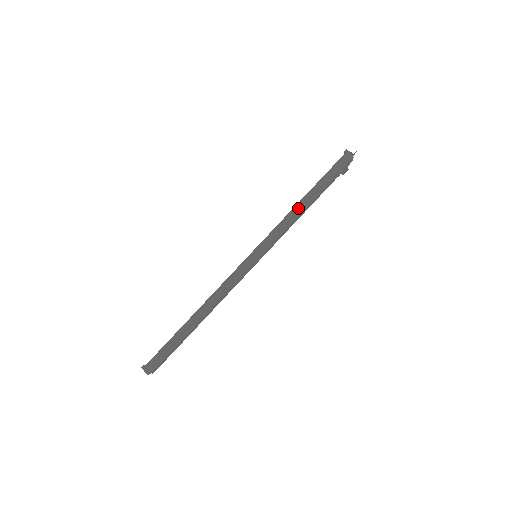
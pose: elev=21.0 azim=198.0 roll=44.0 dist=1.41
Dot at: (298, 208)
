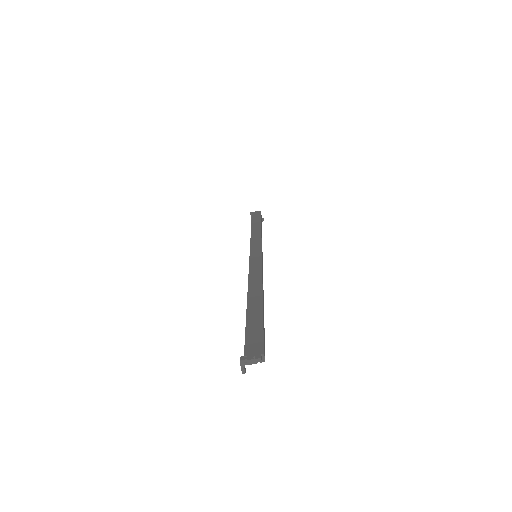
Dot at: (255, 231)
